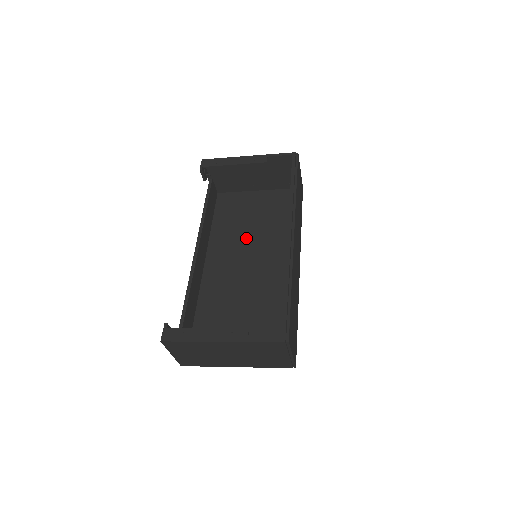
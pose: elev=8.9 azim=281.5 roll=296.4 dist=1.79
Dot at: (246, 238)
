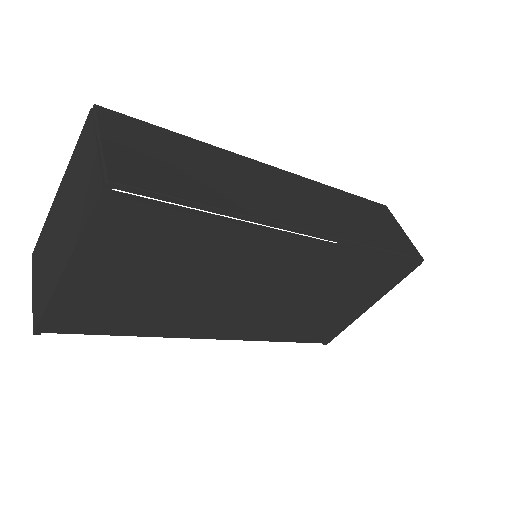
Dot at: occluded
